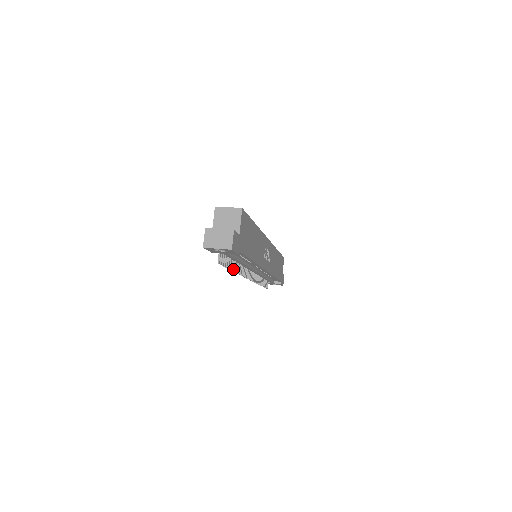
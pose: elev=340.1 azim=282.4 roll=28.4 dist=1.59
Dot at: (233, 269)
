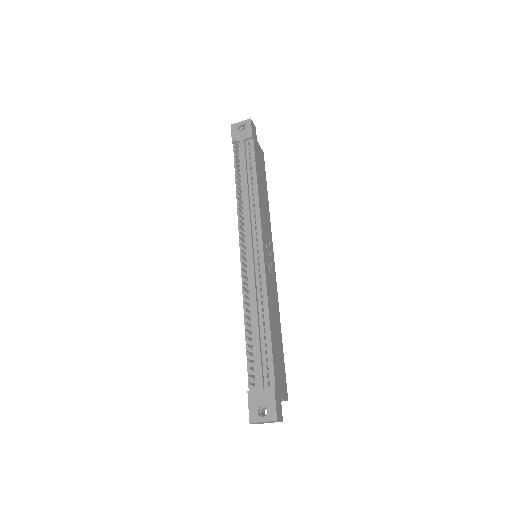
Dot at: (237, 181)
